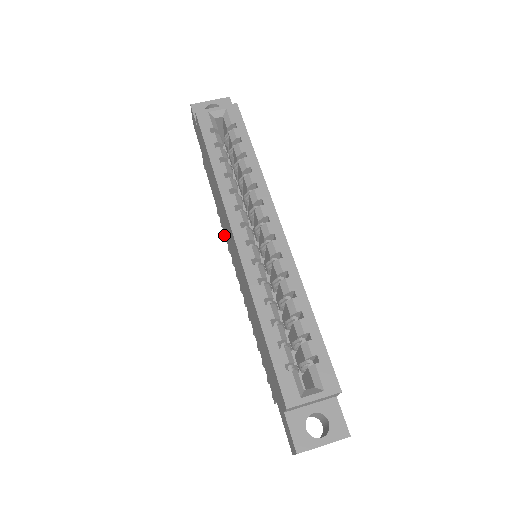
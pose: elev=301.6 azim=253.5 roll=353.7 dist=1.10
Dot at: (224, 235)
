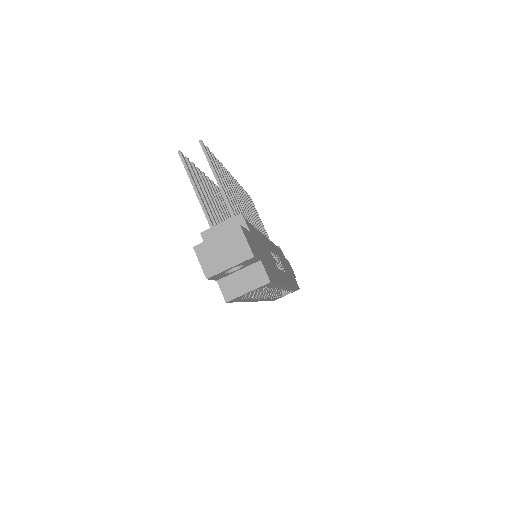
Dot at: occluded
